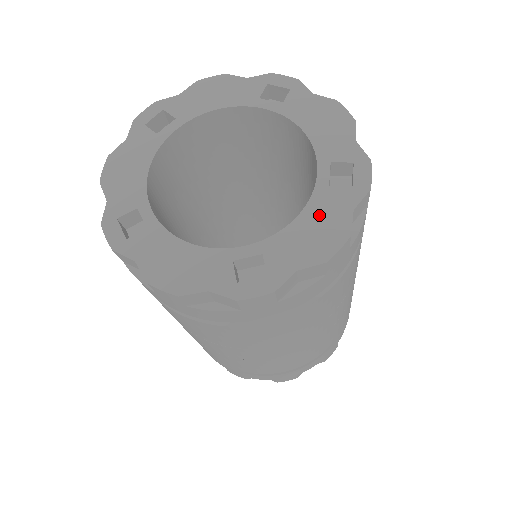
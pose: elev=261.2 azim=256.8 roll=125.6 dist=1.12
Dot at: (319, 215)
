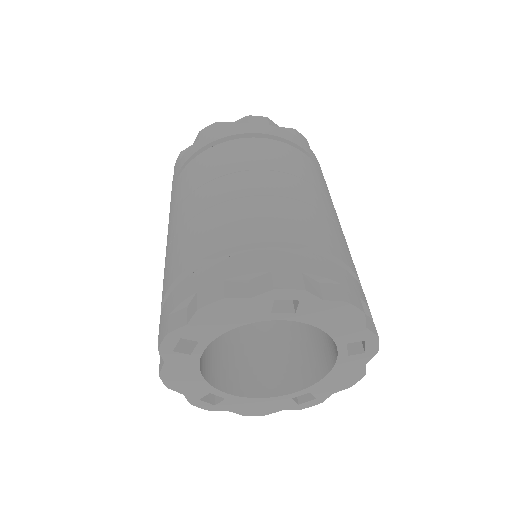
Dot at: (343, 371)
